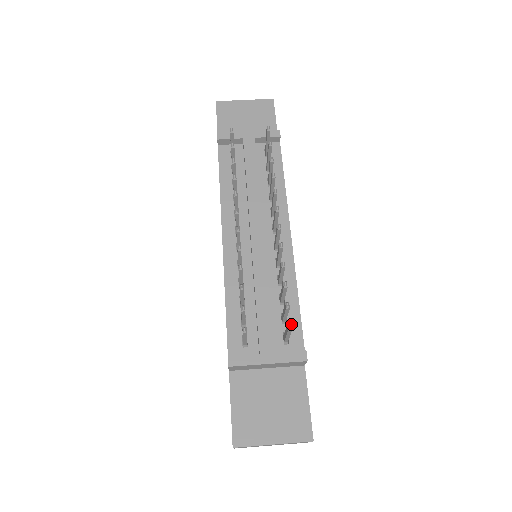
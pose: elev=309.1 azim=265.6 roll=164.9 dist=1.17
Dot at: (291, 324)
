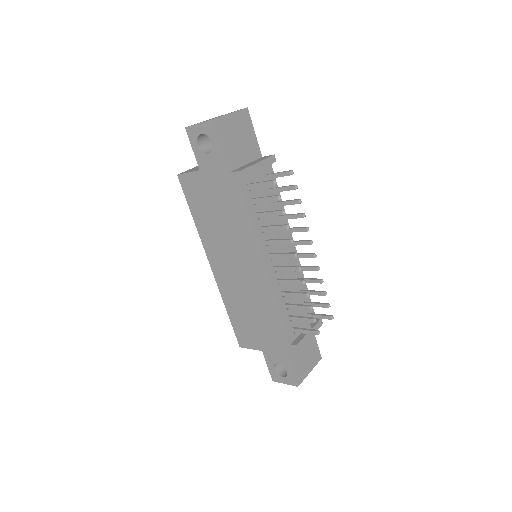
Dot at: (332, 316)
